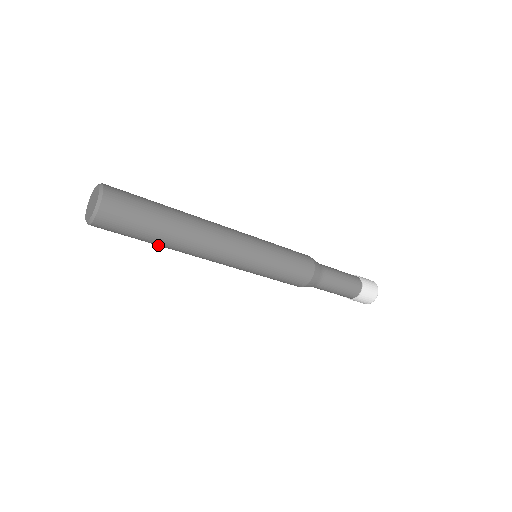
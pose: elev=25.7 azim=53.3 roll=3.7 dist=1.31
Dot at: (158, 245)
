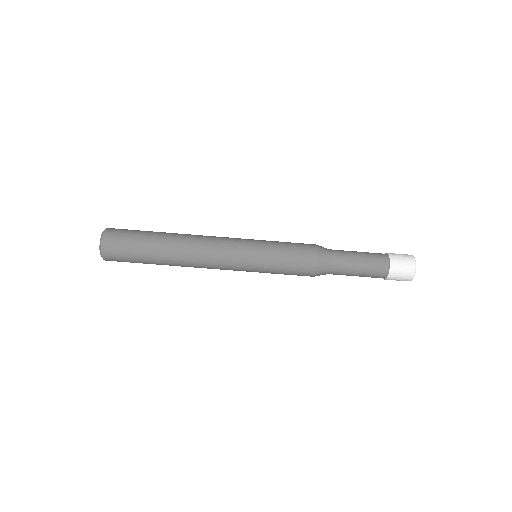
Dot at: occluded
